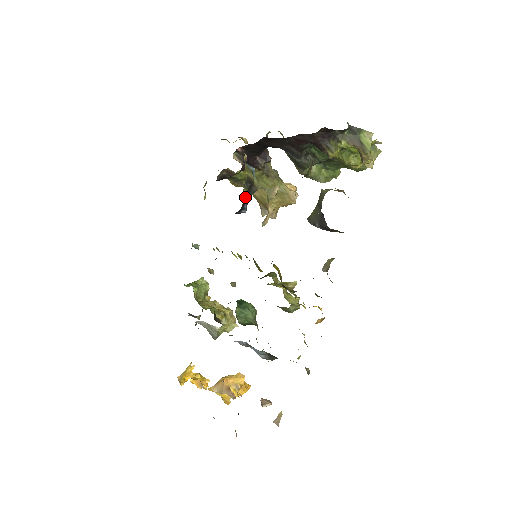
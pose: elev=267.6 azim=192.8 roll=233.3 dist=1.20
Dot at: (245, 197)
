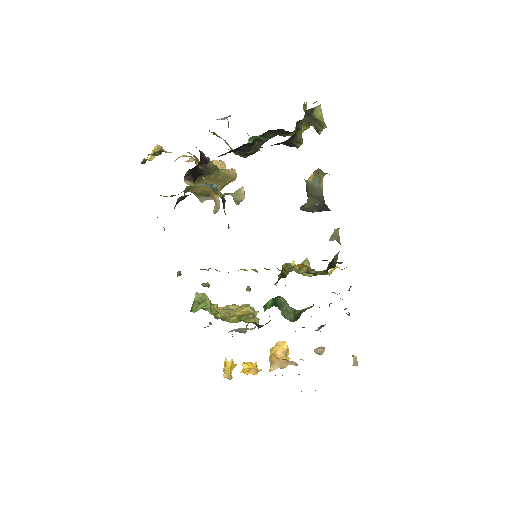
Dot at: occluded
